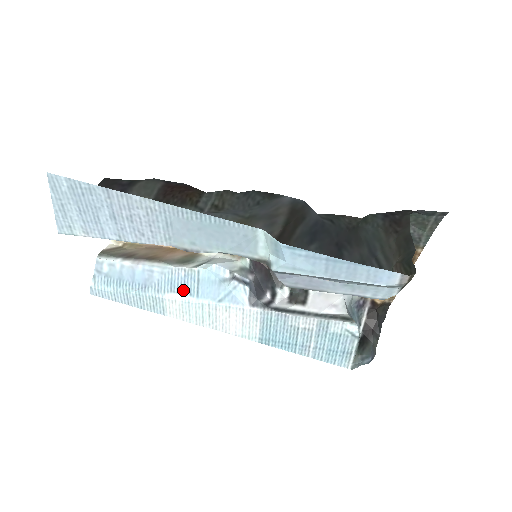
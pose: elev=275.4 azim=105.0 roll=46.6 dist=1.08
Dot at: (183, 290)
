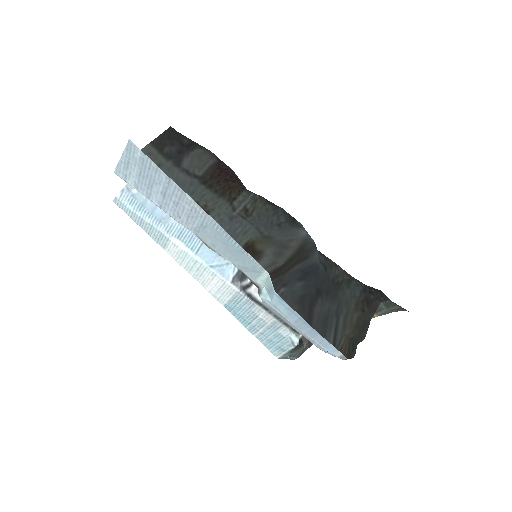
Dot at: (188, 242)
